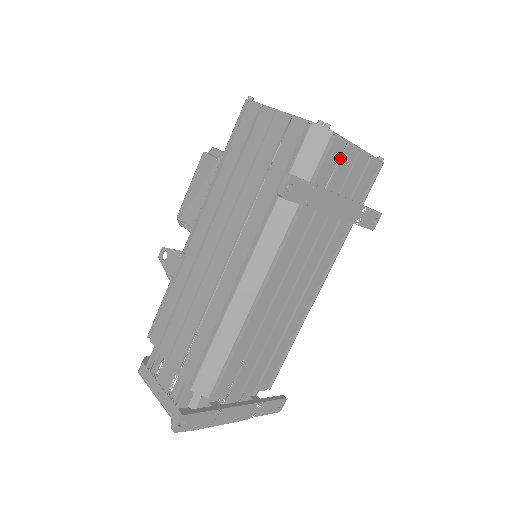
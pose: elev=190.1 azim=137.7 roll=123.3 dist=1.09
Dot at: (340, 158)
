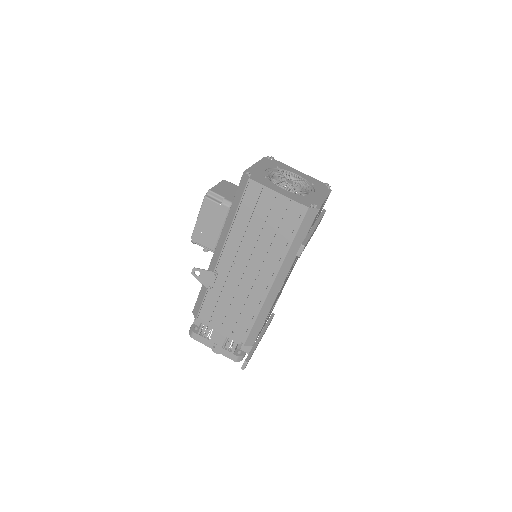
Dot at: occluded
